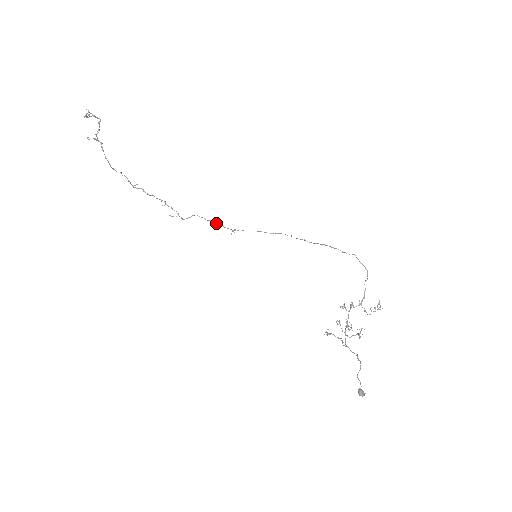
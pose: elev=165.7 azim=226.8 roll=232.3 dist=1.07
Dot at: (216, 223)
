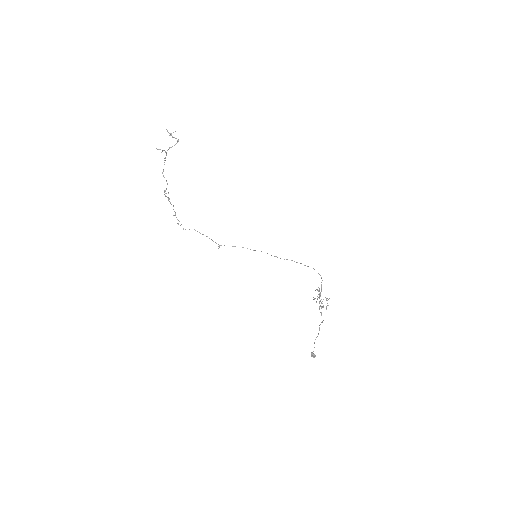
Dot at: occluded
